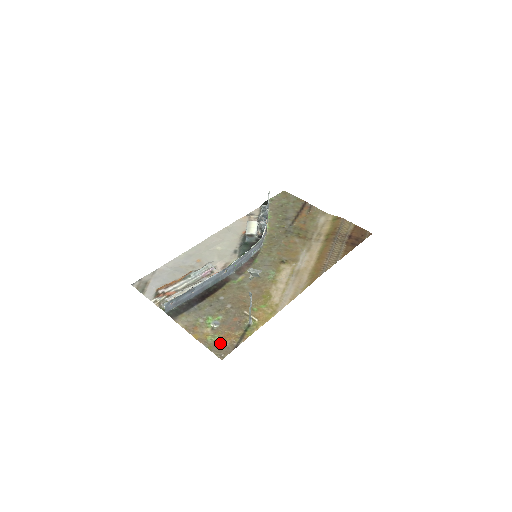
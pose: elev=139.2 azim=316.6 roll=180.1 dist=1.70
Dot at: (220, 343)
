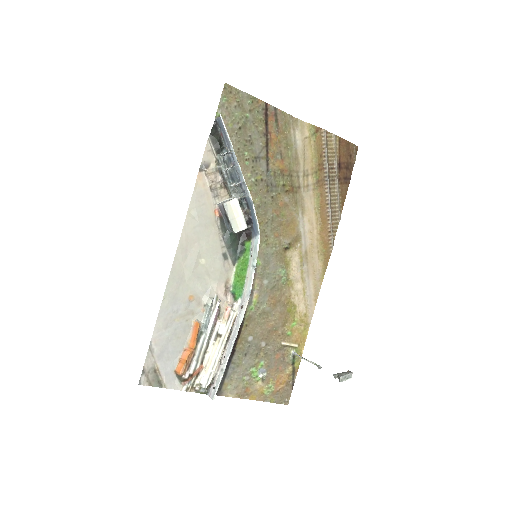
Dot at: (278, 391)
